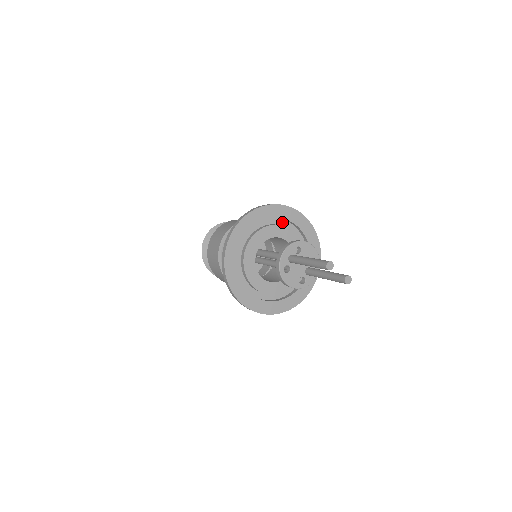
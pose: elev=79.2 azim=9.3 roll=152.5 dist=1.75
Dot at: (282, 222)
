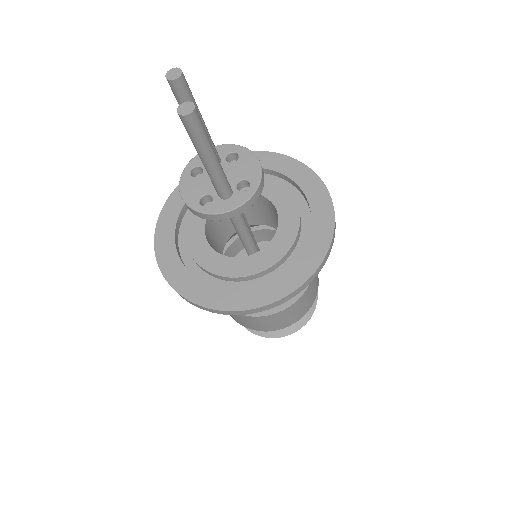
Dot at: (293, 191)
